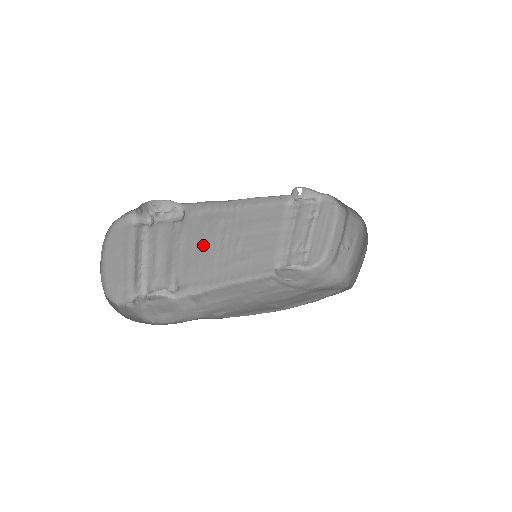
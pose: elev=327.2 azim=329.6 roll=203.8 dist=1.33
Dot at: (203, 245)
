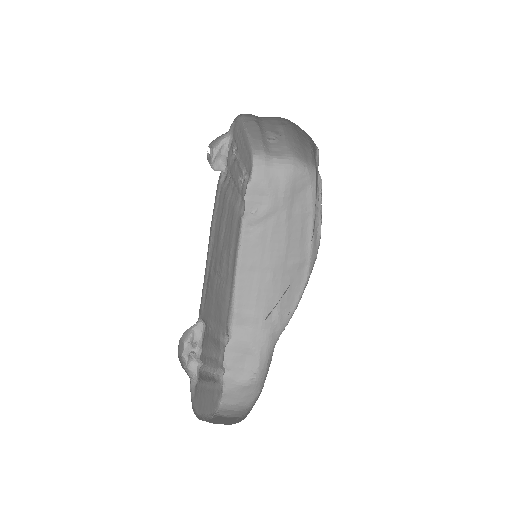
Dot at: (215, 299)
